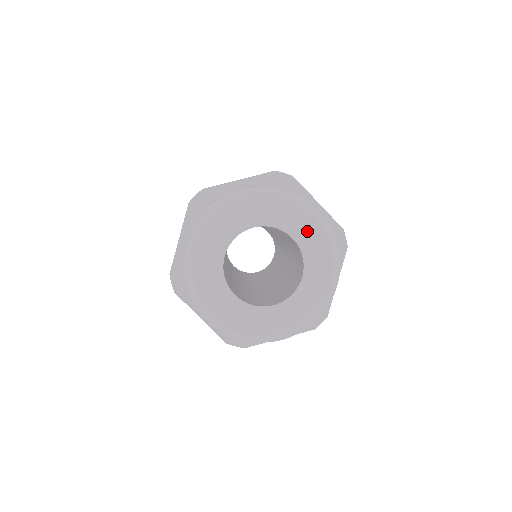
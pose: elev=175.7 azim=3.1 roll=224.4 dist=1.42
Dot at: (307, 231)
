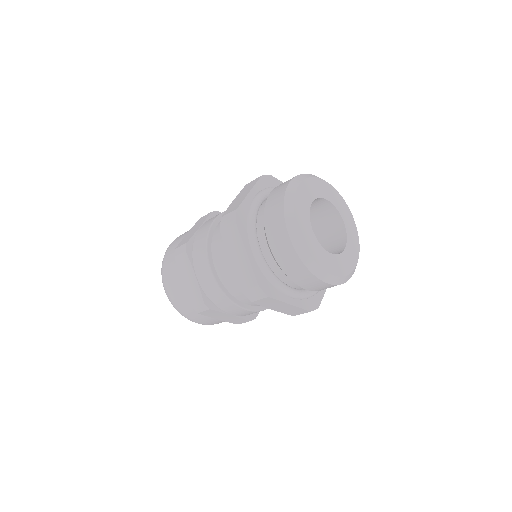
Dot at: (350, 224)
